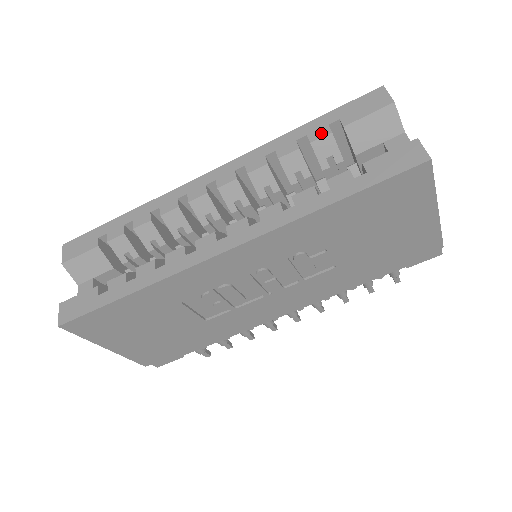
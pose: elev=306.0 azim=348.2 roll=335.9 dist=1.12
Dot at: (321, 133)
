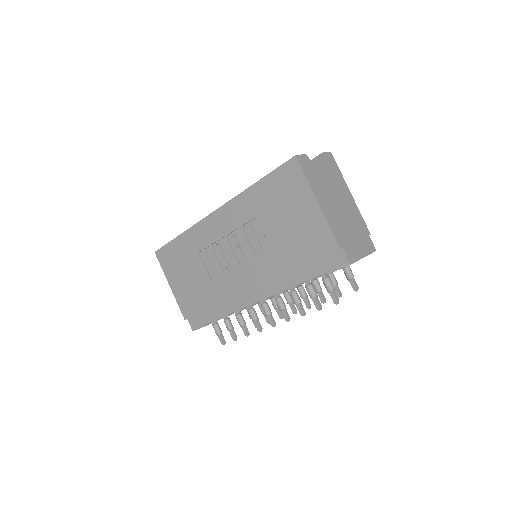
Dot at: occluded
